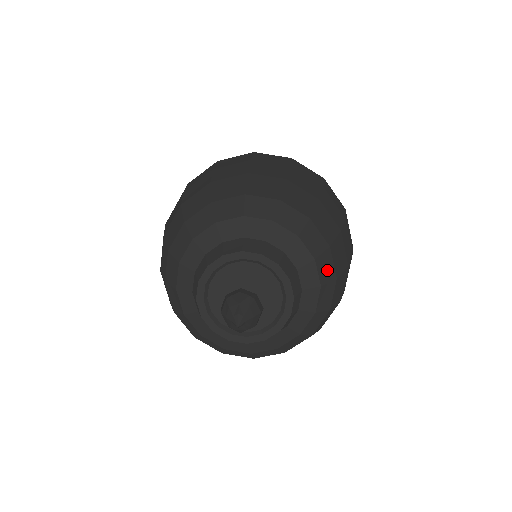
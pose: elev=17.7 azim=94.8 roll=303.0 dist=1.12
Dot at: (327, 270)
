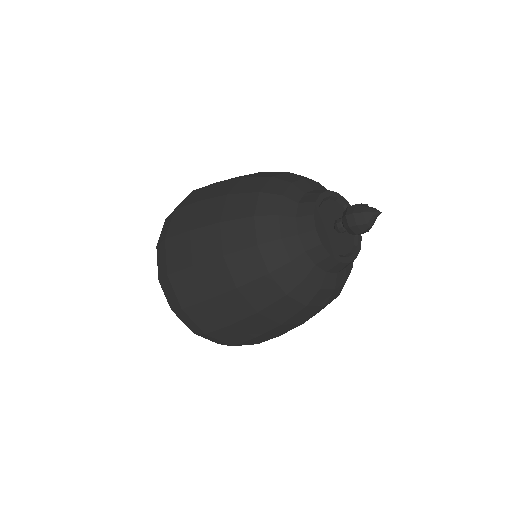
Dot at: occluded
